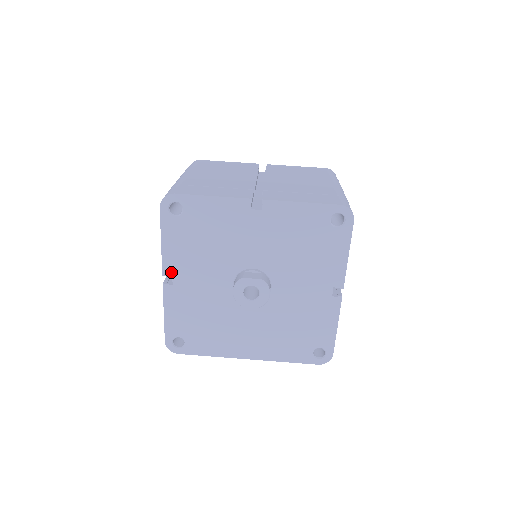
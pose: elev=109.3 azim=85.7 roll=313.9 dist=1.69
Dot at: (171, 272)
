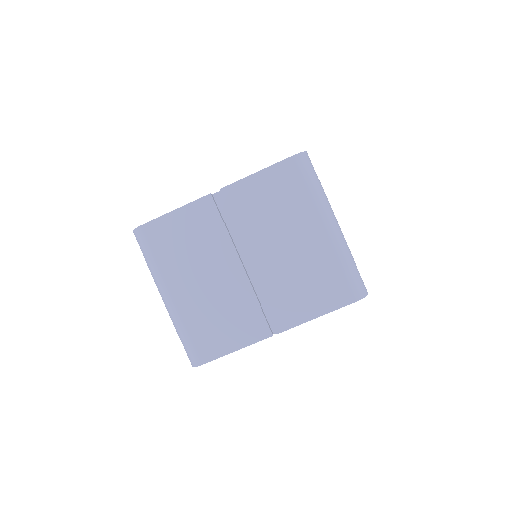
Dot at: occluded
